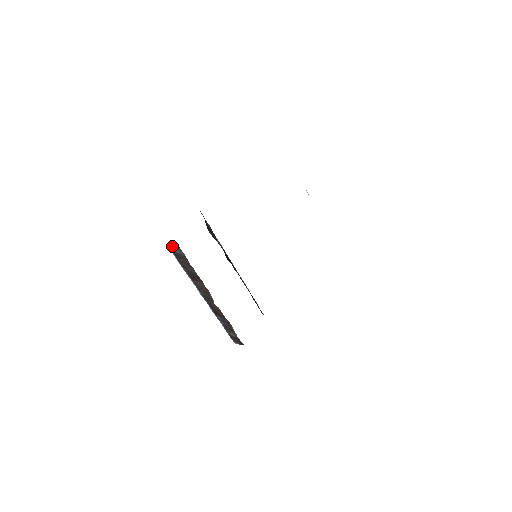
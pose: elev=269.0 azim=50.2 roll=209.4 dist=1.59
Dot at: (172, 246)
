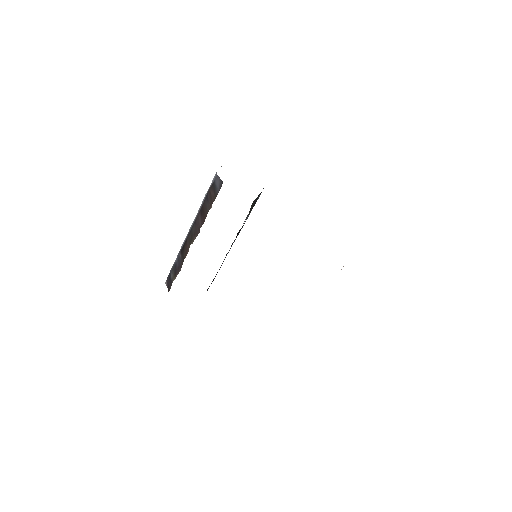
Dot at: occluded
